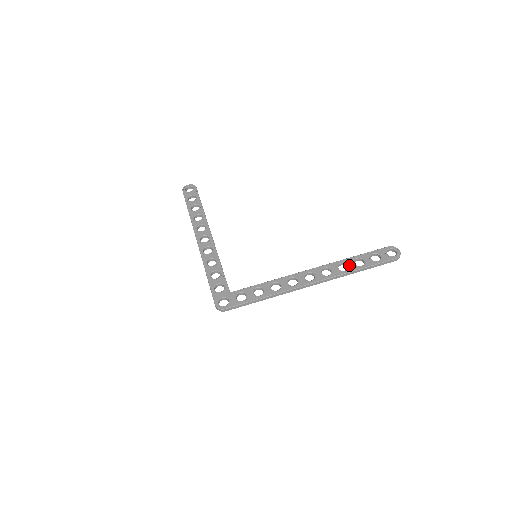
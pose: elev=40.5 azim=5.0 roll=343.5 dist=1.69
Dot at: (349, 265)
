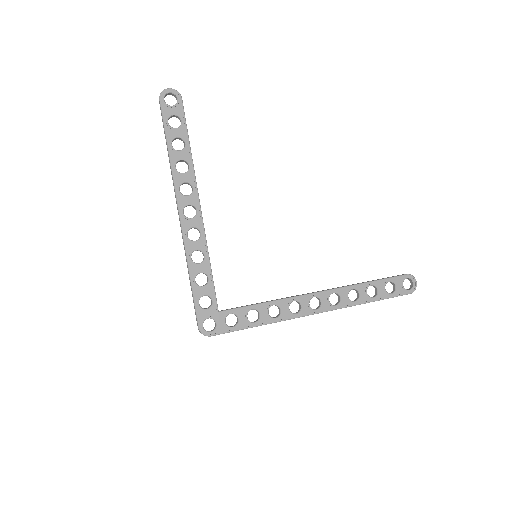
Dot at: (361, 294)
